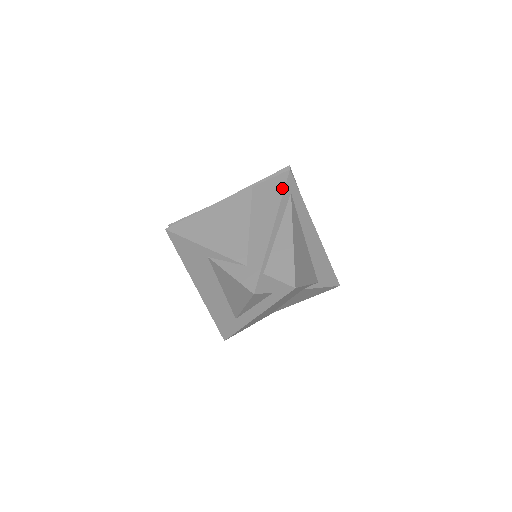
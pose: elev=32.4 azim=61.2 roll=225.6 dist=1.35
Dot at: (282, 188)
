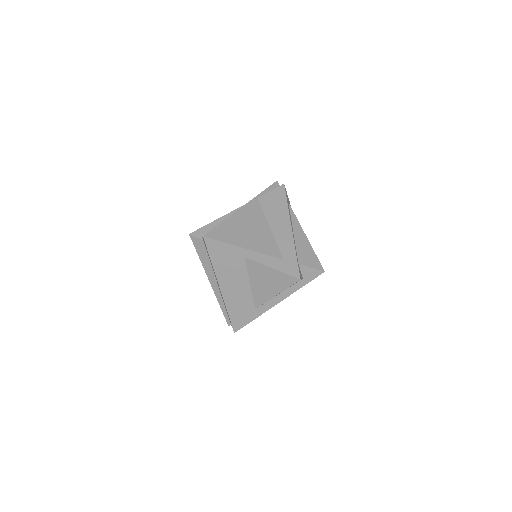
Dot at: (285, 198)
